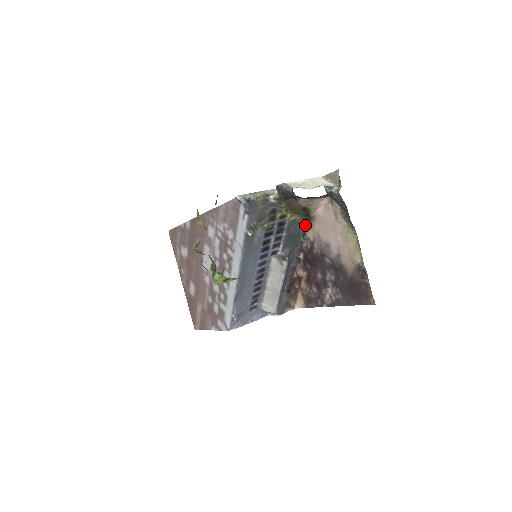
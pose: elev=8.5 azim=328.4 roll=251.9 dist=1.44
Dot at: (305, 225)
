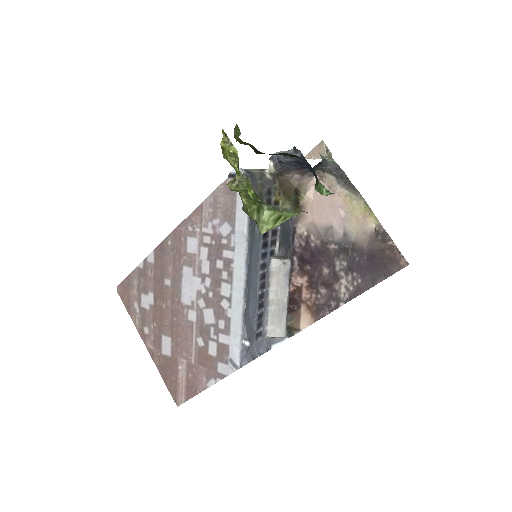
Dot at: (294, 220)
